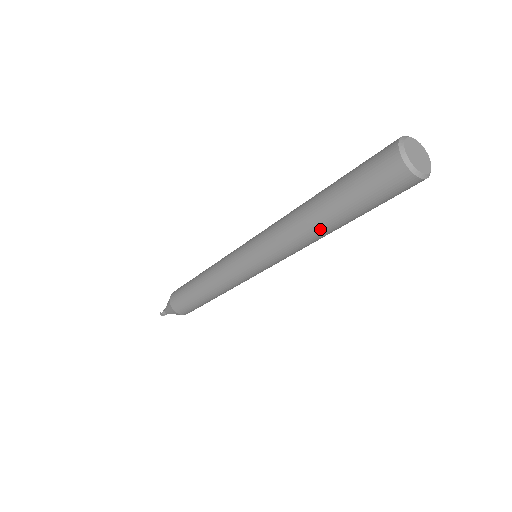
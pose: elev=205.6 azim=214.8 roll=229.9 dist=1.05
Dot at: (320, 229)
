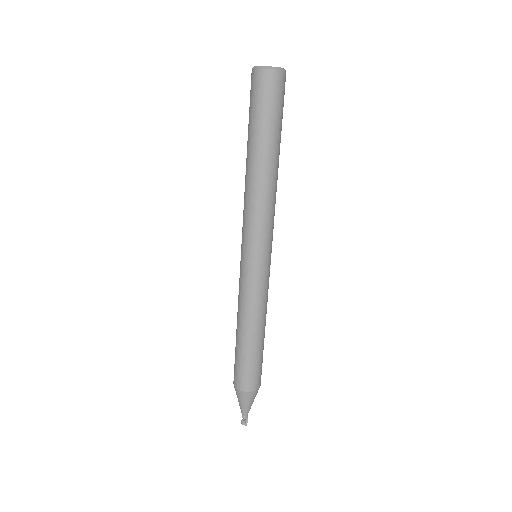
Dot at: (259, 168)
